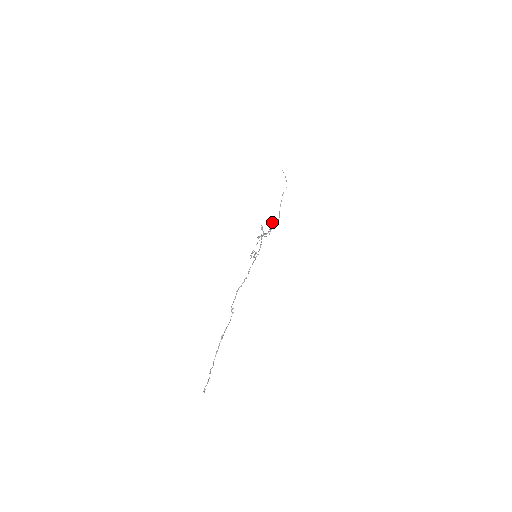
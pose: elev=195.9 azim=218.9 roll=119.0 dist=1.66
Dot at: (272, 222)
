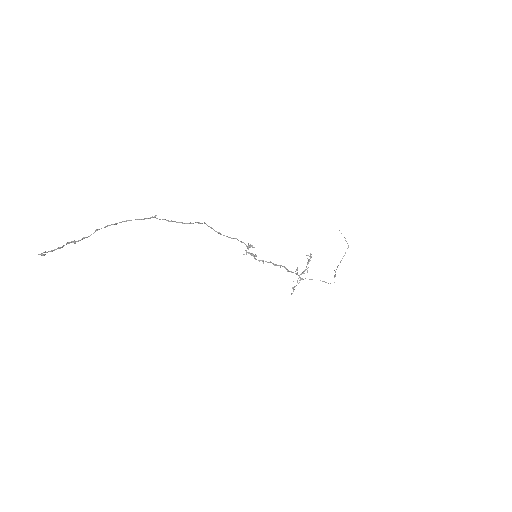
Dot at: (309, 261)
